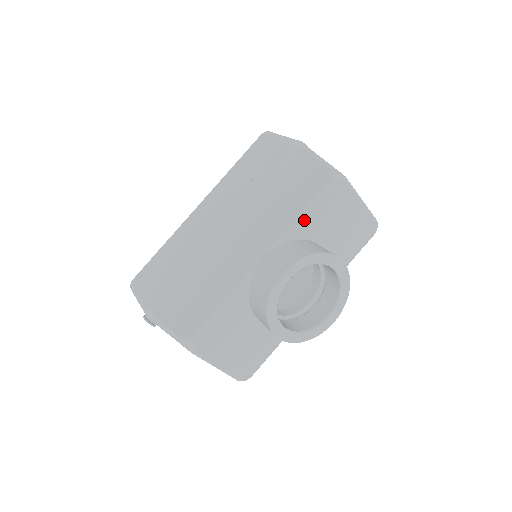
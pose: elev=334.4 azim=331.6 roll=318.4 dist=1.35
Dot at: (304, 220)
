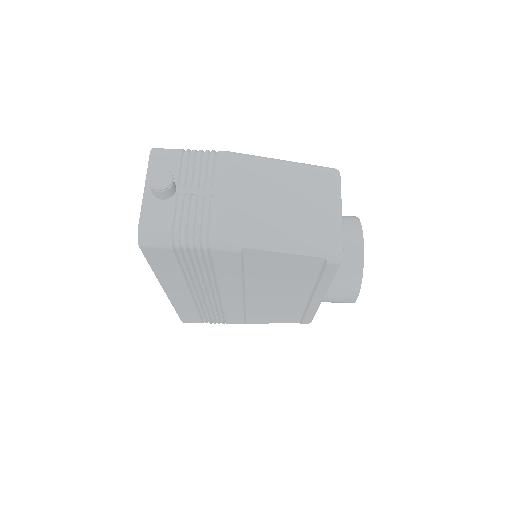
Dot at: occluded
